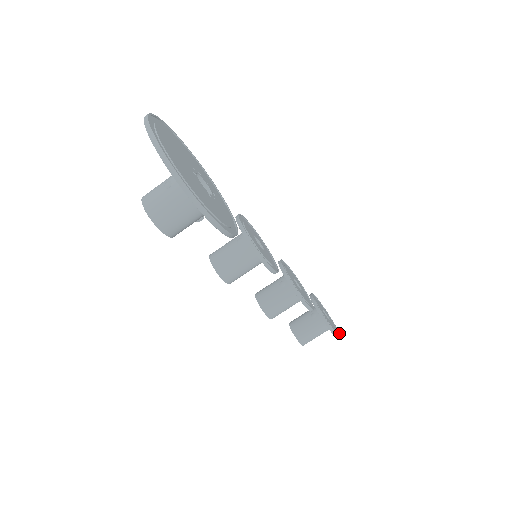
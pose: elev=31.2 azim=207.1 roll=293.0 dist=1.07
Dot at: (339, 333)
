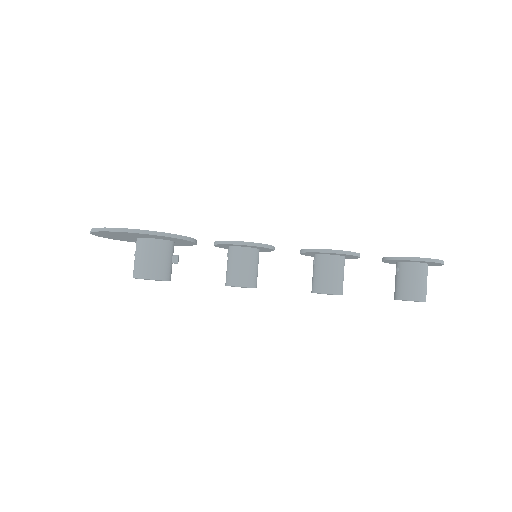
Dot at: (442, 261)
